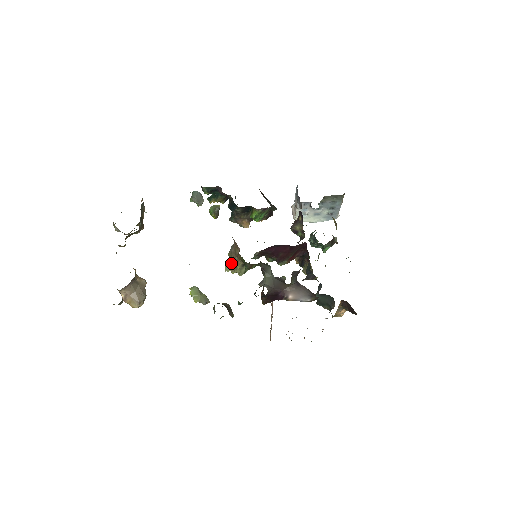
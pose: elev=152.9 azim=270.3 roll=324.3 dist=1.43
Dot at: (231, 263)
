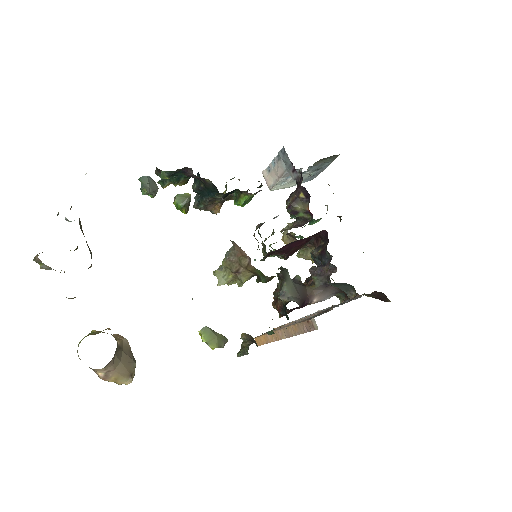
Dot at: (227, 274)
